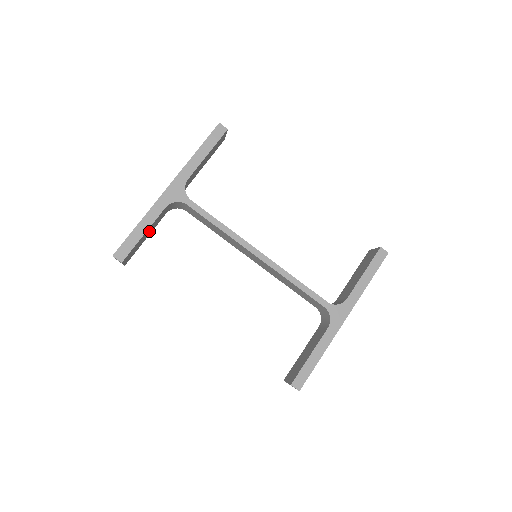
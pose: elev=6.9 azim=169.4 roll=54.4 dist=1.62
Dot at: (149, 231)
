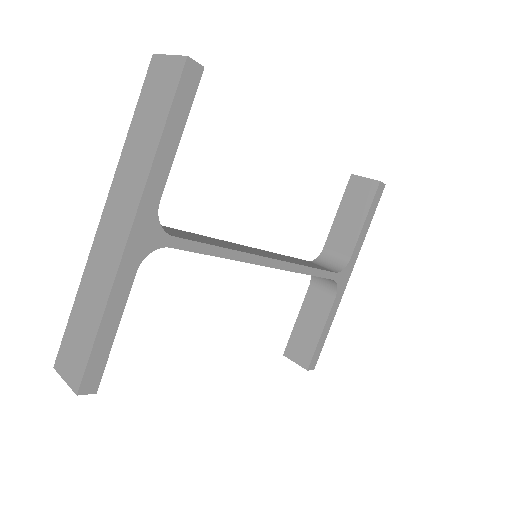
Dot at: occluded
